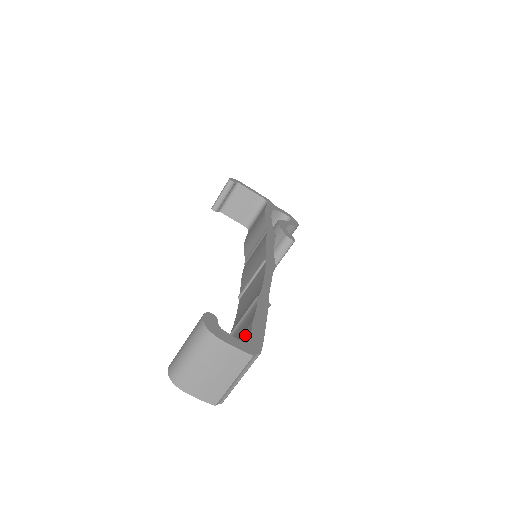
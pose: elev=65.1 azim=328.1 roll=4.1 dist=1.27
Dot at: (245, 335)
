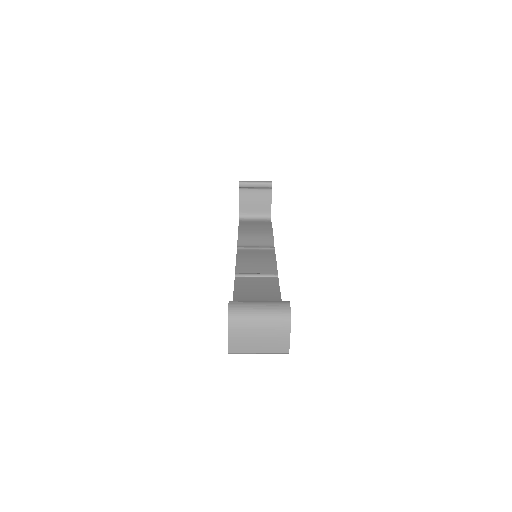
Dot at: occluded
